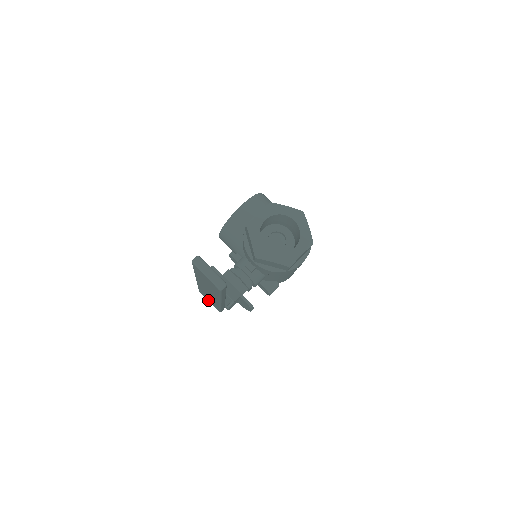
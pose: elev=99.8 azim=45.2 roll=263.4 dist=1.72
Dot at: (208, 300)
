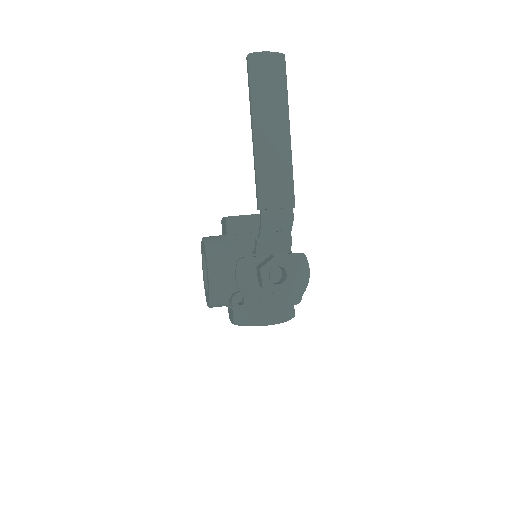
Dot at: (275, 202)
